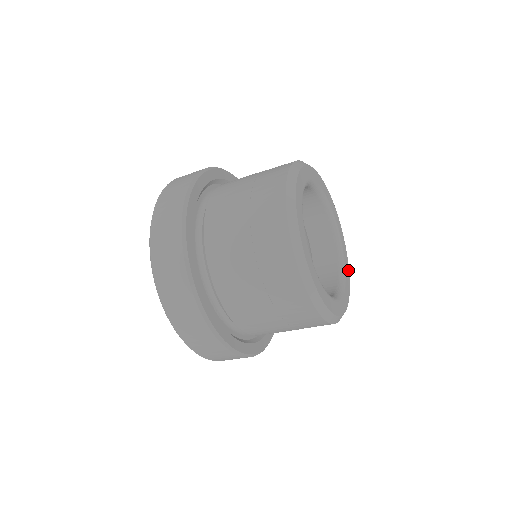
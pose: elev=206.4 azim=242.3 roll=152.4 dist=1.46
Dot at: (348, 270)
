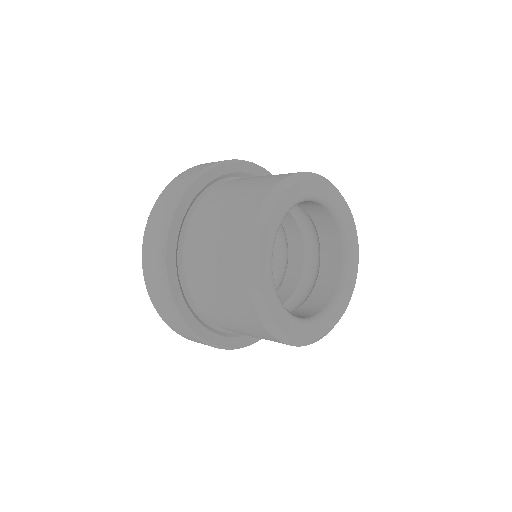
Dot at: (357, 253)
